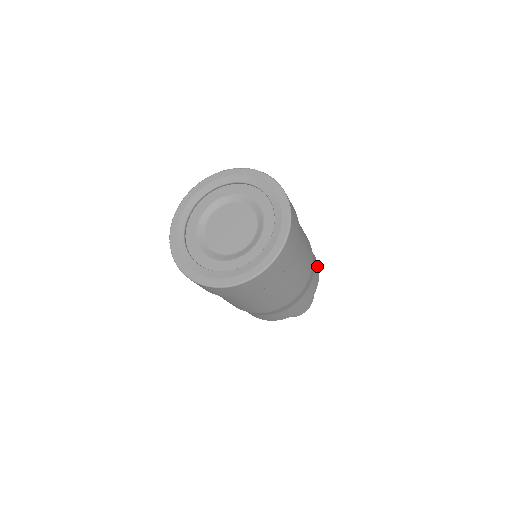
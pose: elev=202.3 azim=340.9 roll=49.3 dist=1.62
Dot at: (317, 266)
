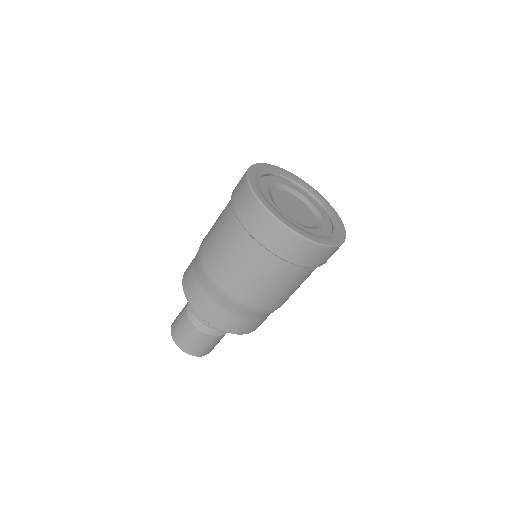
Dot at: (254, 328)
